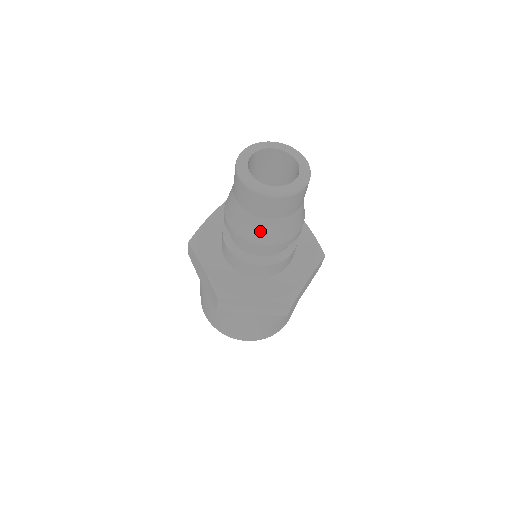
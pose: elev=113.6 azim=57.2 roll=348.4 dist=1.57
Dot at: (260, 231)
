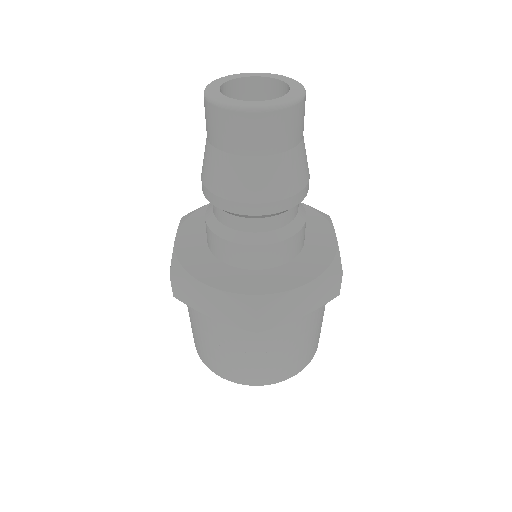
Dot at: (276, 178)
